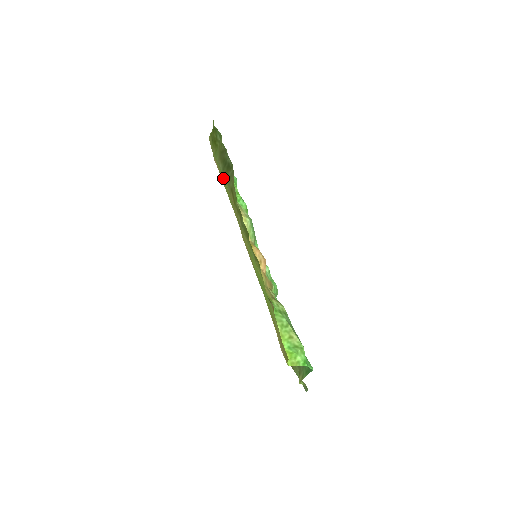
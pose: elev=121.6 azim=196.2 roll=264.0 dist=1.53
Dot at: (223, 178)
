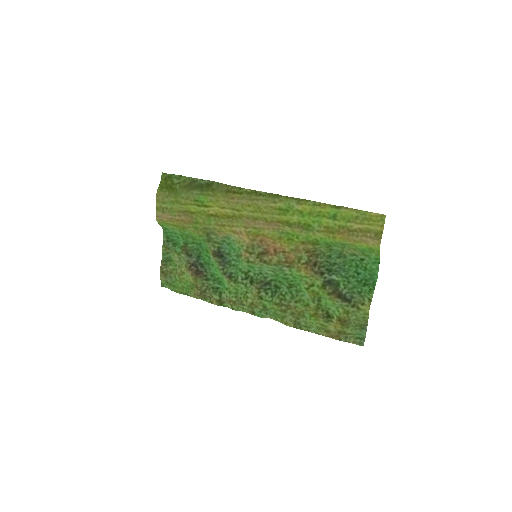
Dot at: (196, 206)
